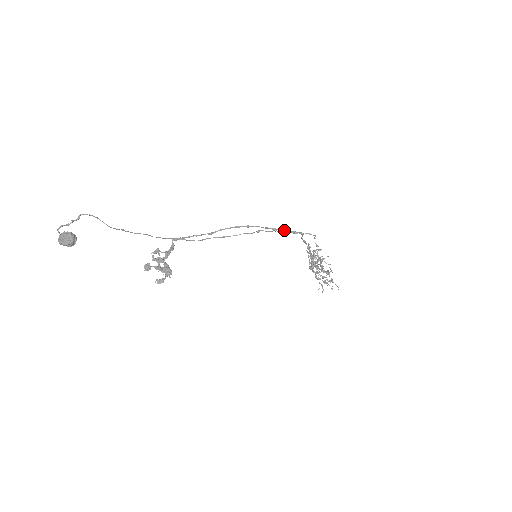
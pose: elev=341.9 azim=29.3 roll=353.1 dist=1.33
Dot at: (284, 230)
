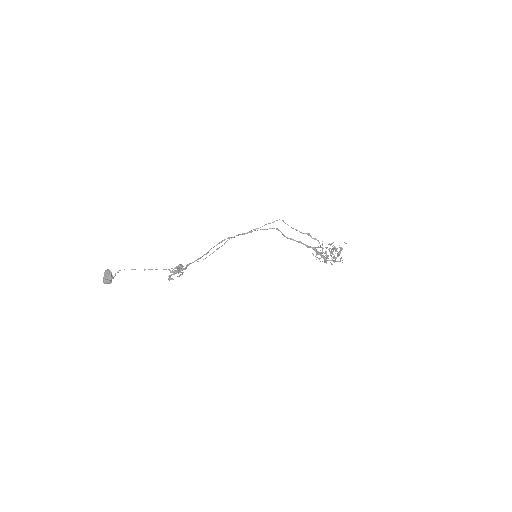
Dot at: occluded
